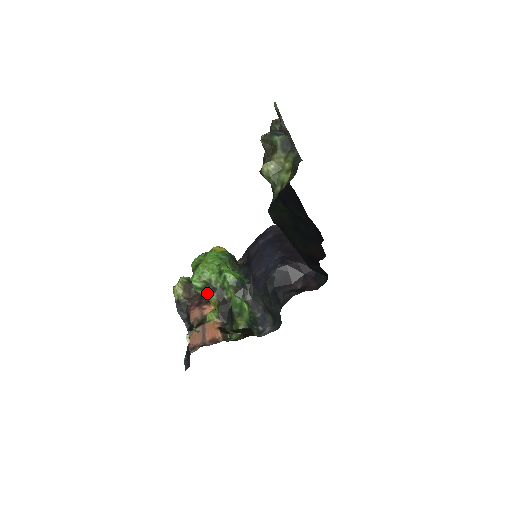
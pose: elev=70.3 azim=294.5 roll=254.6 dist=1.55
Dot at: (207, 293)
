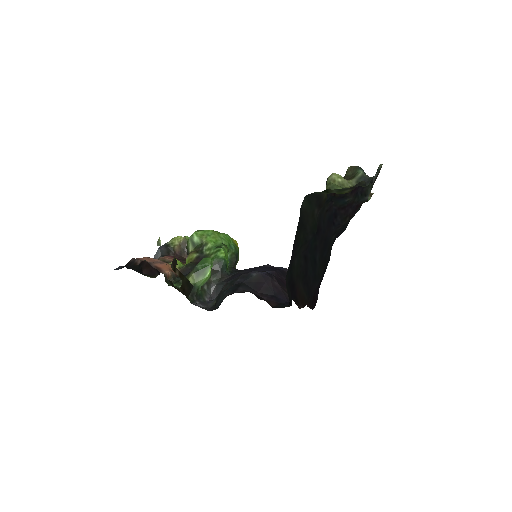
Dot at: (193, 251)
